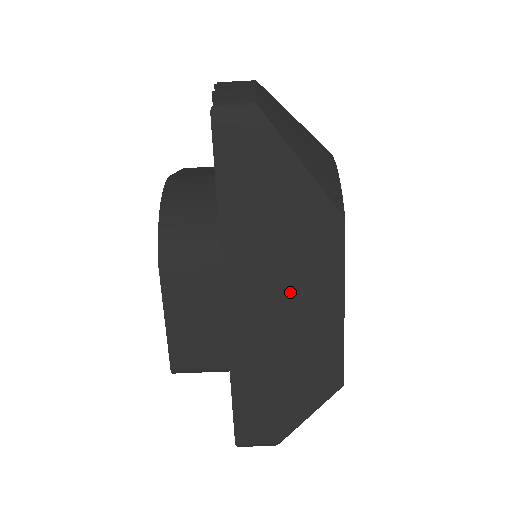
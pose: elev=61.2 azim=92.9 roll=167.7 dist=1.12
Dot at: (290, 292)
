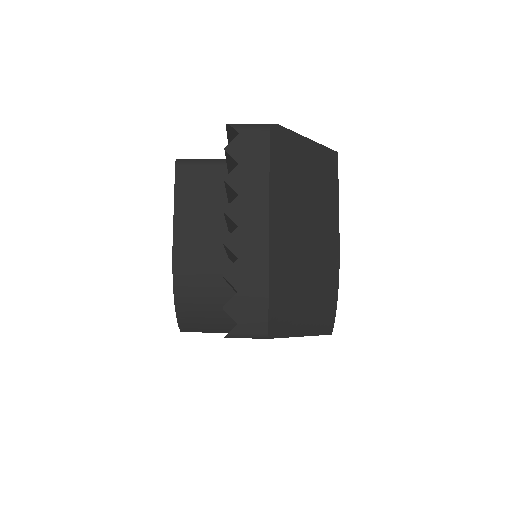
Dot at: occluded
